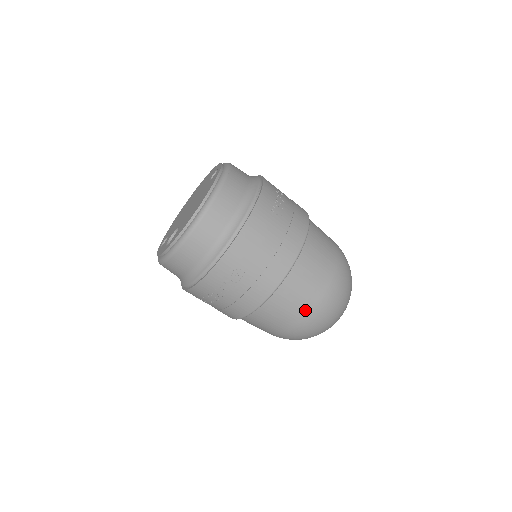
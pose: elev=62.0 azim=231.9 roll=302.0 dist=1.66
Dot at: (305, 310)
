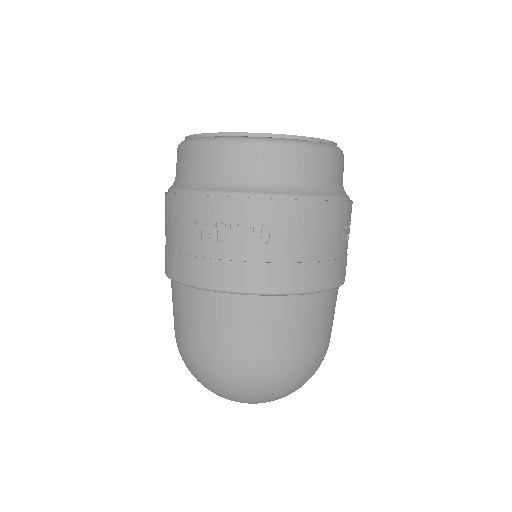
Dot at: (262, 351)
